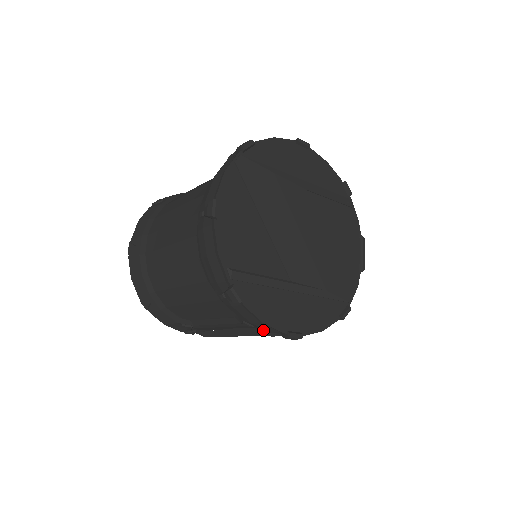
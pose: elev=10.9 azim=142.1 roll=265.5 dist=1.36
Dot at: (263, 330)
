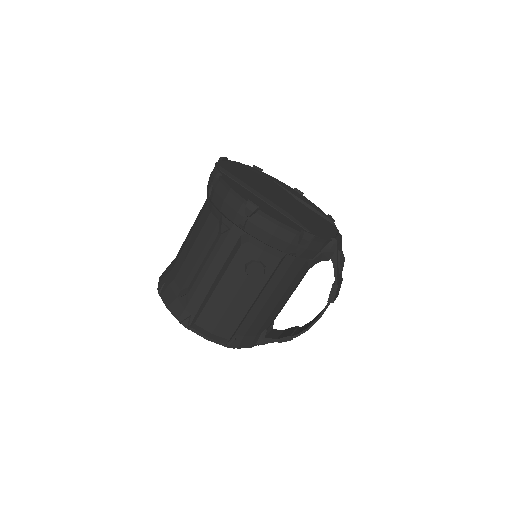
Dot at: (237, 244)
